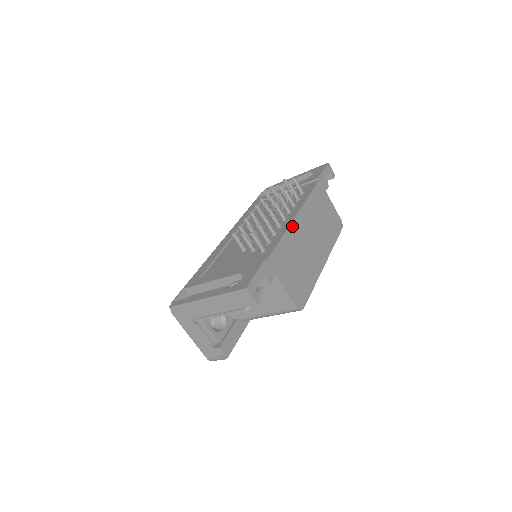
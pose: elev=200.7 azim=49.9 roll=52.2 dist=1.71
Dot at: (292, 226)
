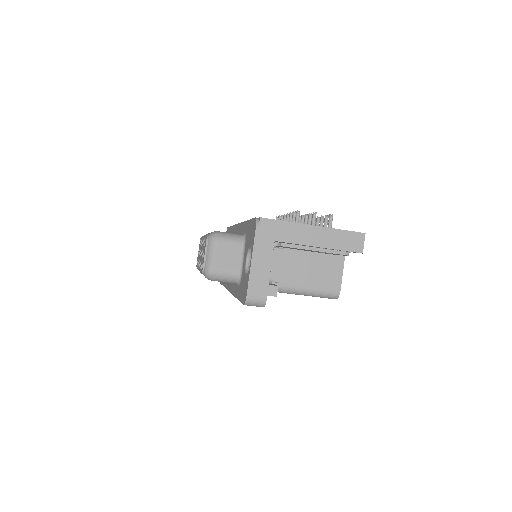
Dot at: occluded
